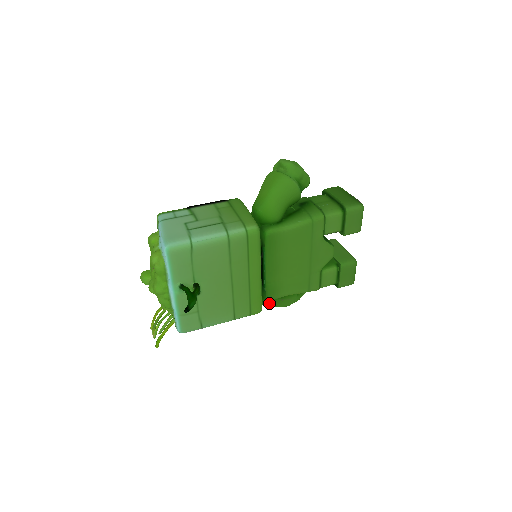
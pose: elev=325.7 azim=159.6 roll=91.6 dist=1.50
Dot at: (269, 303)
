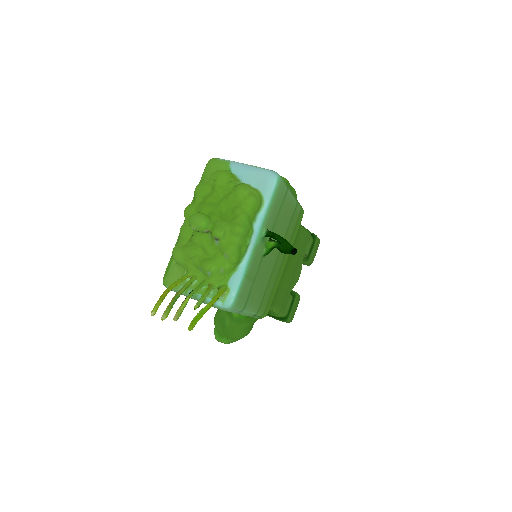
Dot at: occluded
